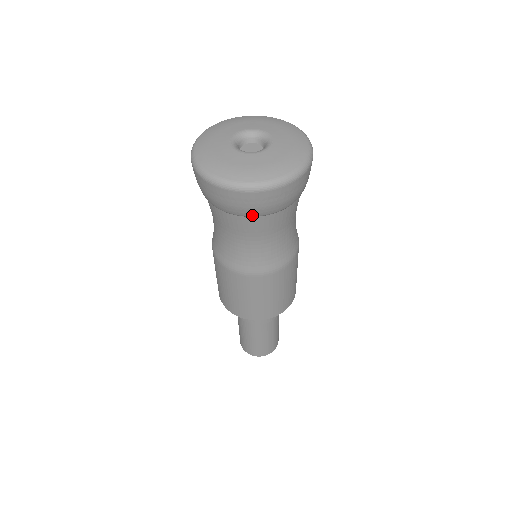
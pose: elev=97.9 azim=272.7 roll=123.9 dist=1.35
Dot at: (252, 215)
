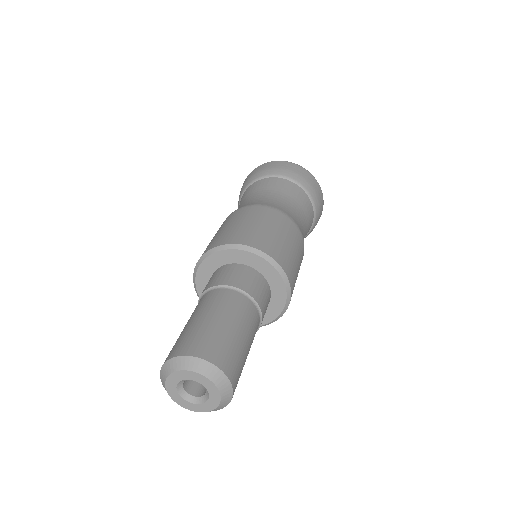
Dot at: (275, 174)
